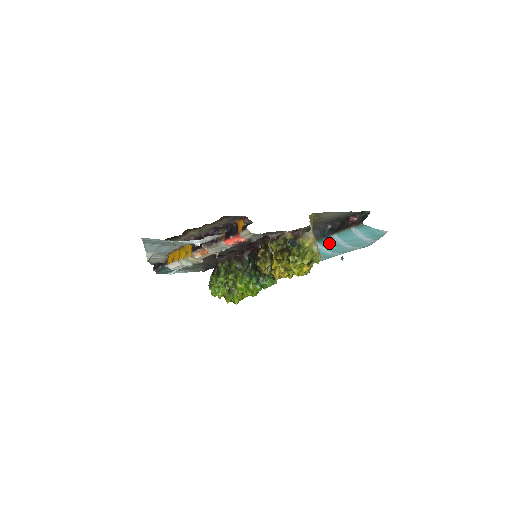
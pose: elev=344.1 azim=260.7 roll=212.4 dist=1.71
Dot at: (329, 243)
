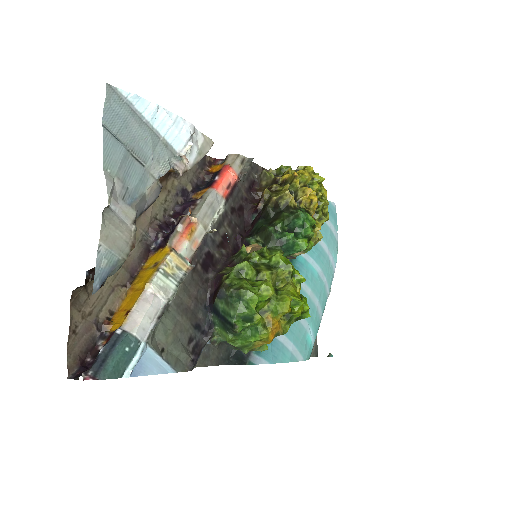
Dot at: occluded
